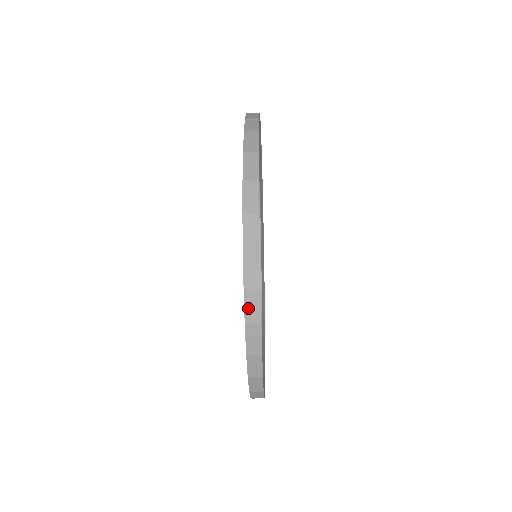
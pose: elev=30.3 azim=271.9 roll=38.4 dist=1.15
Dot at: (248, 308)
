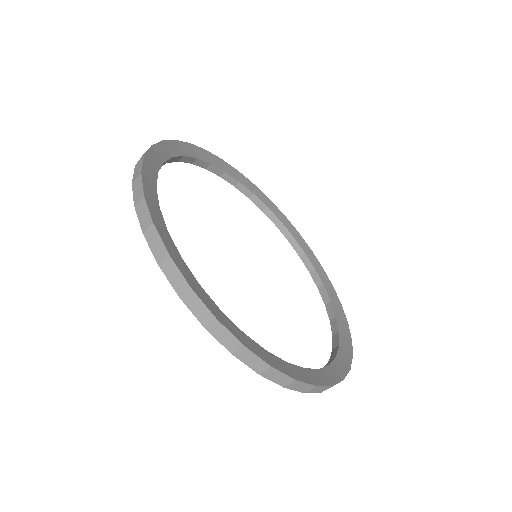
Dot at: (141, 217)
